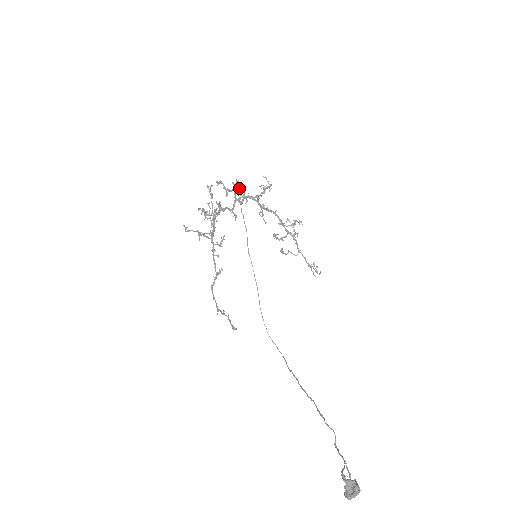
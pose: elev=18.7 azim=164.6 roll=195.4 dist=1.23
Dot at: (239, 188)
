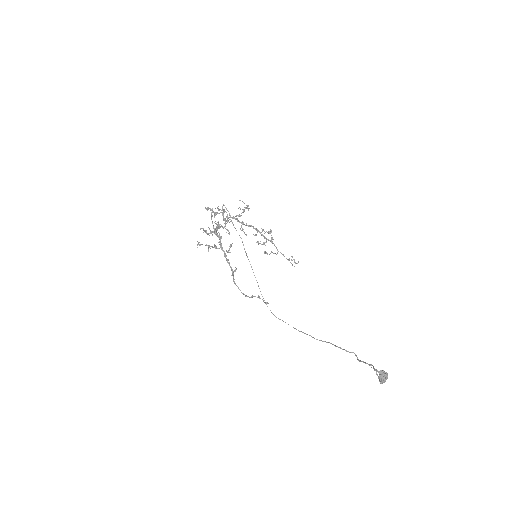
Dot at: (227, 210)
